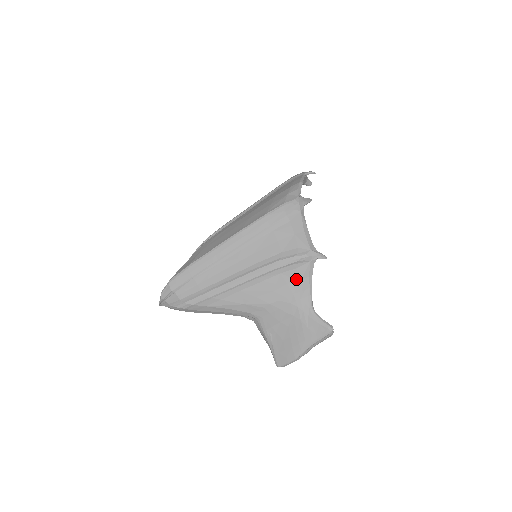
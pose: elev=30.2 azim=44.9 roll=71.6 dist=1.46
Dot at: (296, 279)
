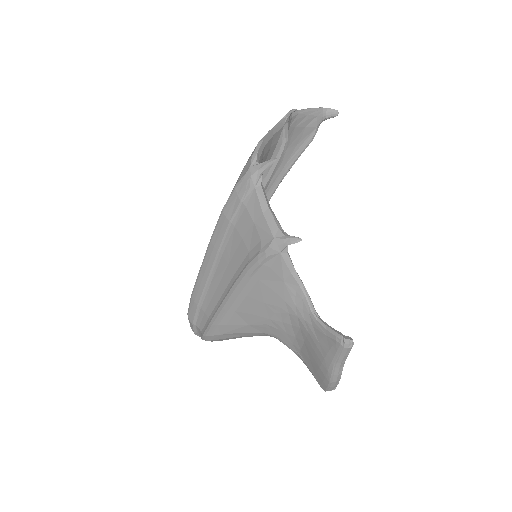
Dot at: (278, 281)
